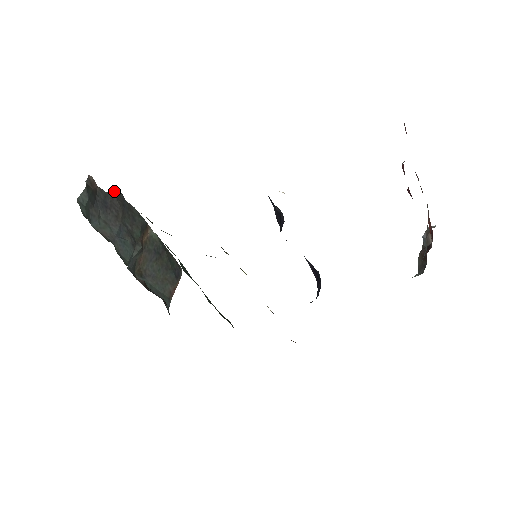
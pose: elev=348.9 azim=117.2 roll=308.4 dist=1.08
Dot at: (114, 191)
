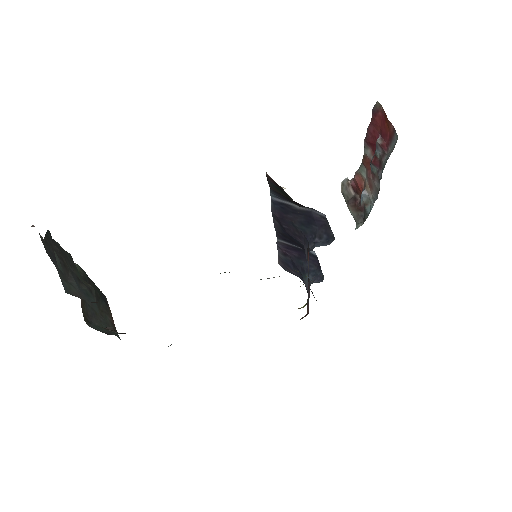
Dot at: (46, 233)
